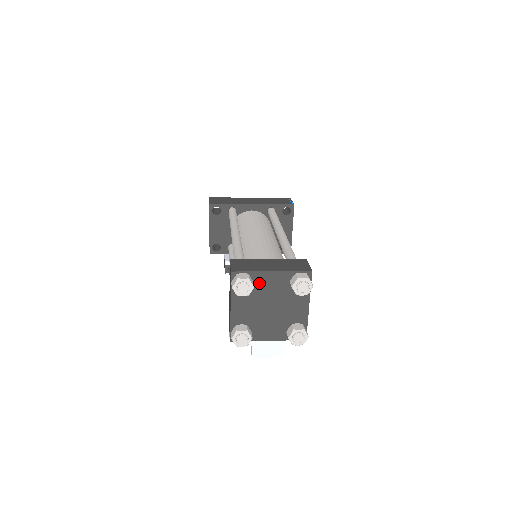
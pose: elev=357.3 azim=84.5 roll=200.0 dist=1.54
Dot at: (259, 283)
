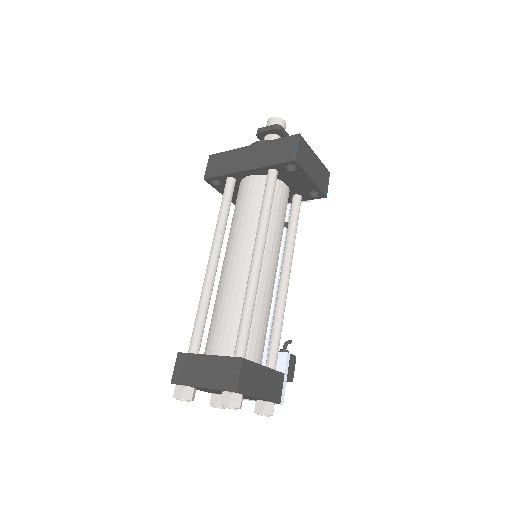
Dot at: (200, 388)
